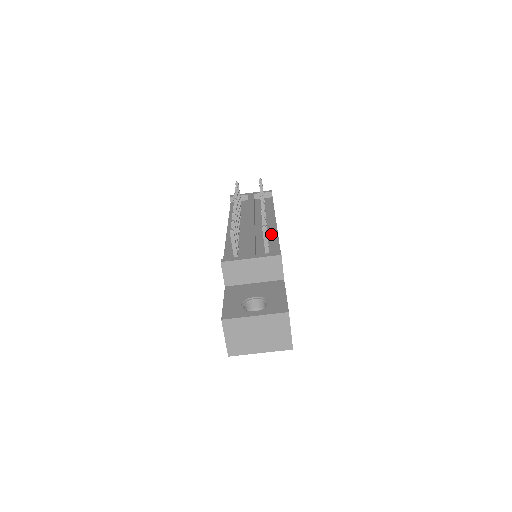
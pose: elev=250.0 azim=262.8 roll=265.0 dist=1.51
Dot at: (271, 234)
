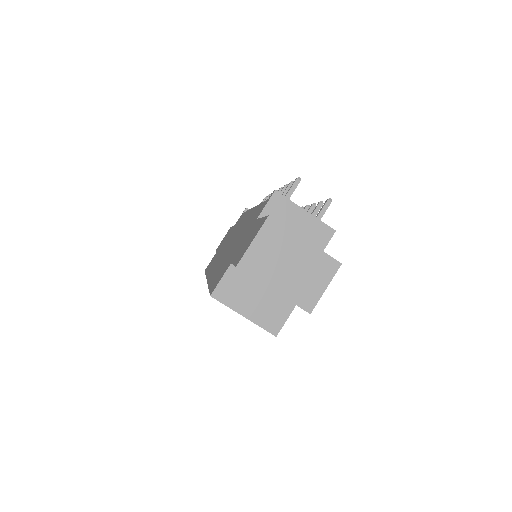
Dot at: occluded
